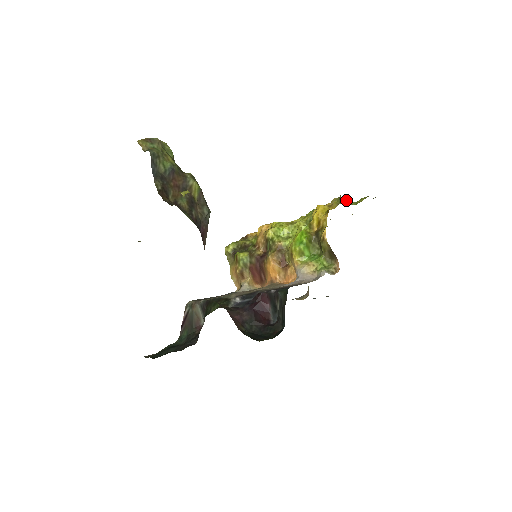
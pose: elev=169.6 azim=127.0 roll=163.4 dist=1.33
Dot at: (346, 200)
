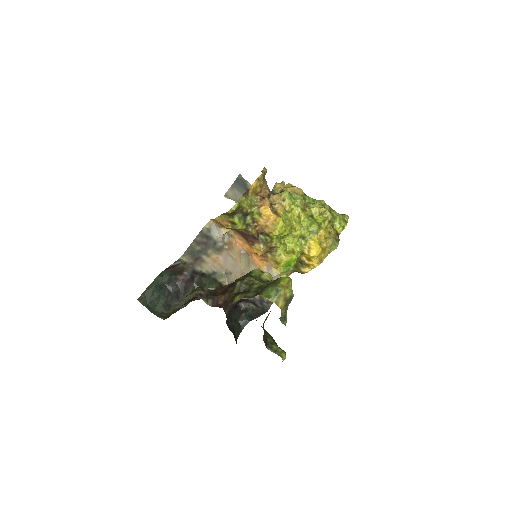
Dot at: occluded
